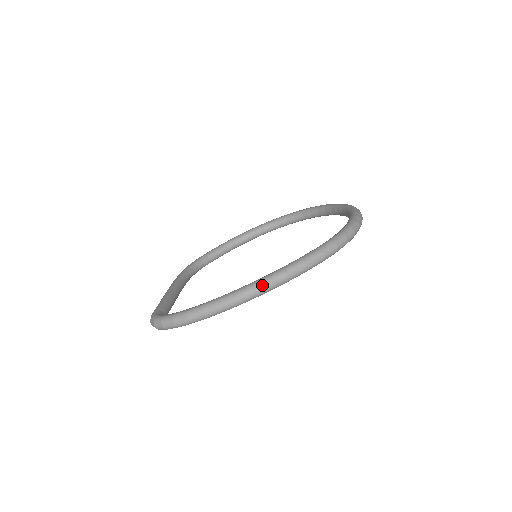
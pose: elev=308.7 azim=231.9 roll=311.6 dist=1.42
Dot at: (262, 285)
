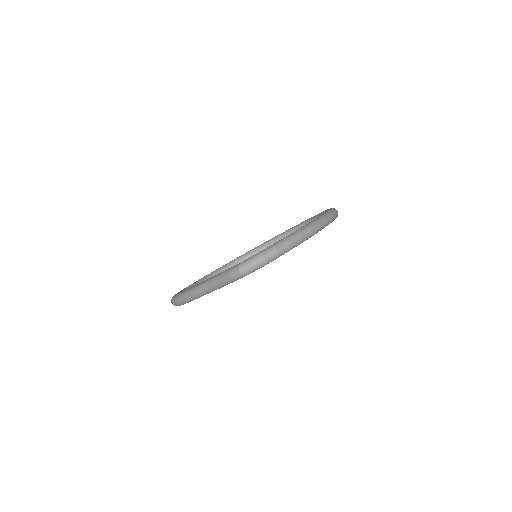
Dot at: (324, 218)
